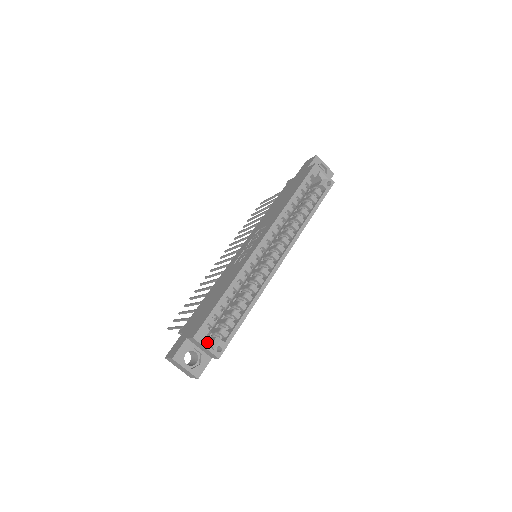
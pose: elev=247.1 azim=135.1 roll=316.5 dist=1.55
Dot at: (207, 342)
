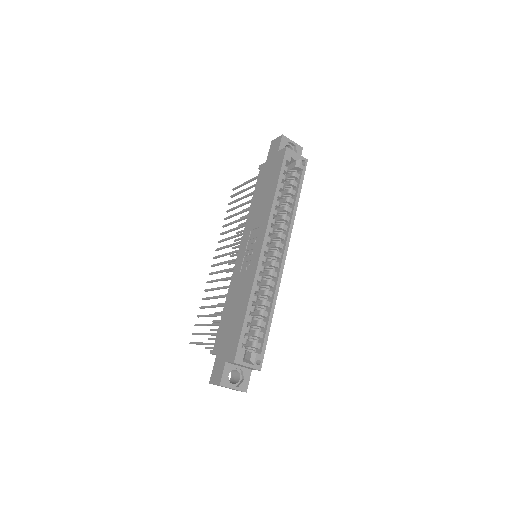
Dot at: (246, 360)
